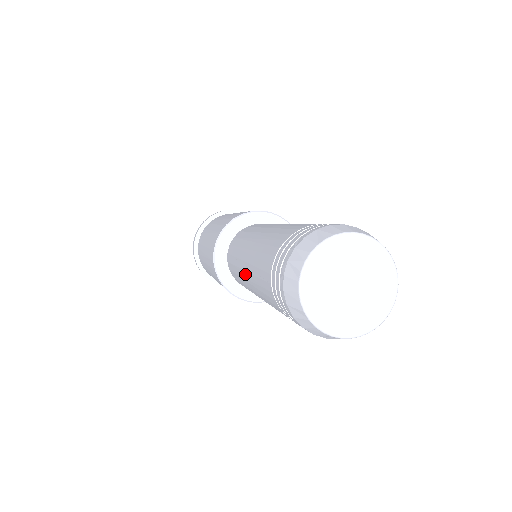
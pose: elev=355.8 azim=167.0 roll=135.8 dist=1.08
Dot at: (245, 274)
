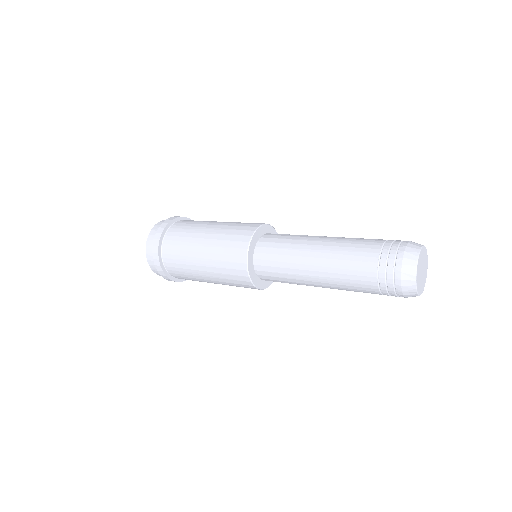
Dot at: (313, 260)
